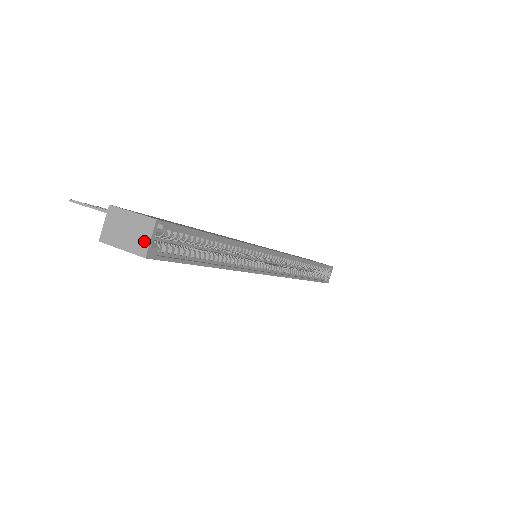
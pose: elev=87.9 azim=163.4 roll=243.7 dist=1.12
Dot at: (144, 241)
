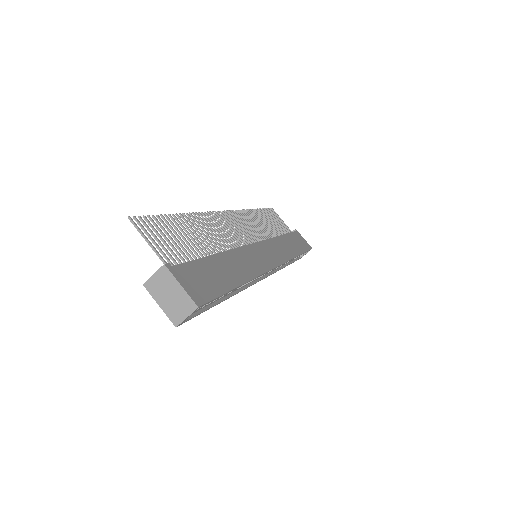
Dot at: (181, 315)
